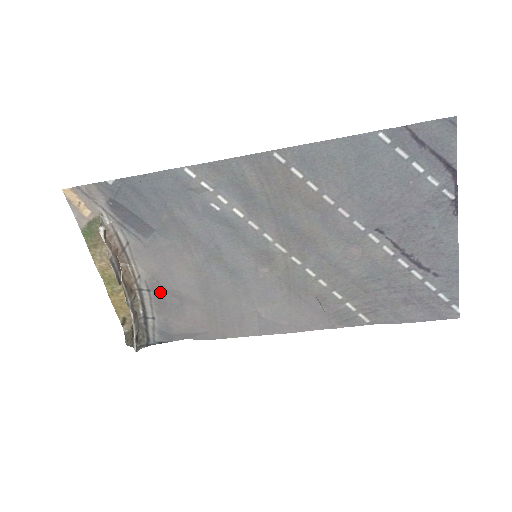
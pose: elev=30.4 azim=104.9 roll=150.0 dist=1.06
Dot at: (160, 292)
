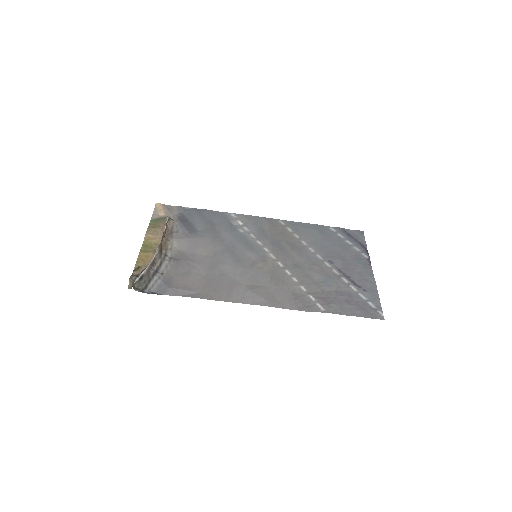
Dot at: (179, 260)
